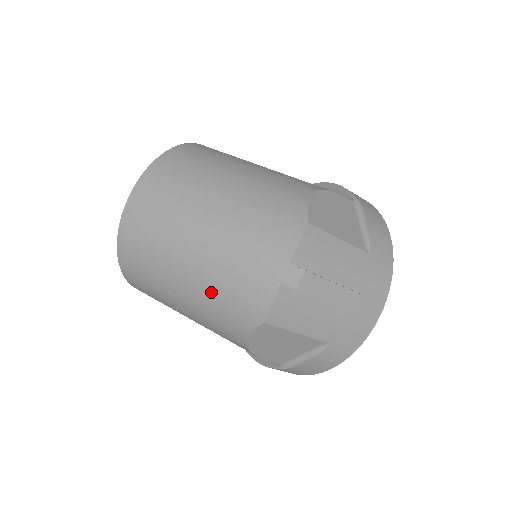
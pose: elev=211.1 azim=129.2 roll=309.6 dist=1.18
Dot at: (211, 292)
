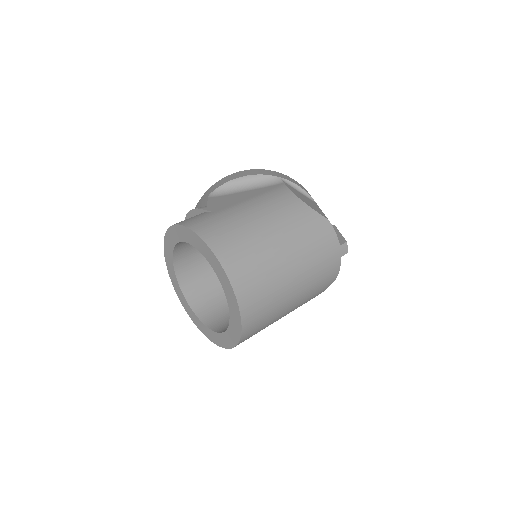
Dot at: (309, 295)
